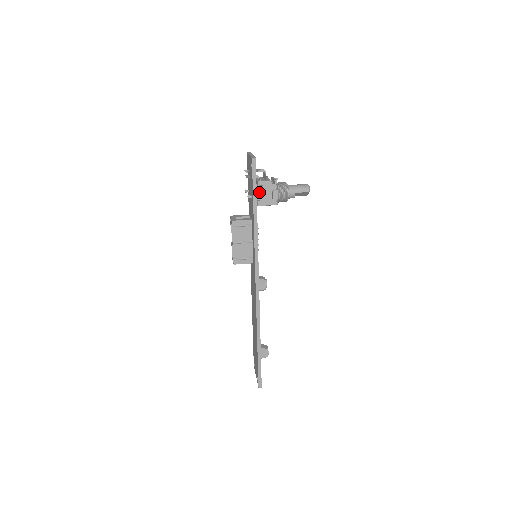
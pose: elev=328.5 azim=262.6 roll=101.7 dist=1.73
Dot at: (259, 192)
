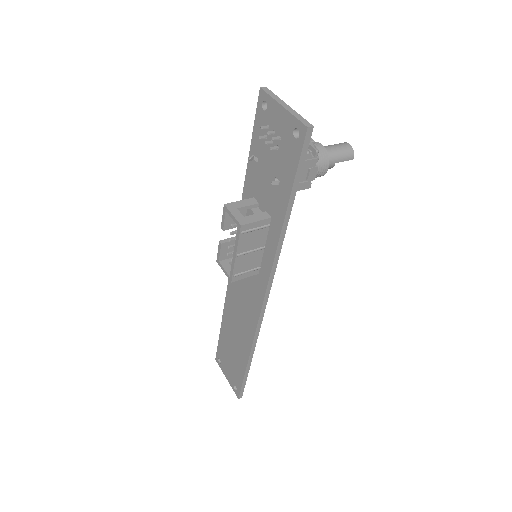
Dot at: occluded
